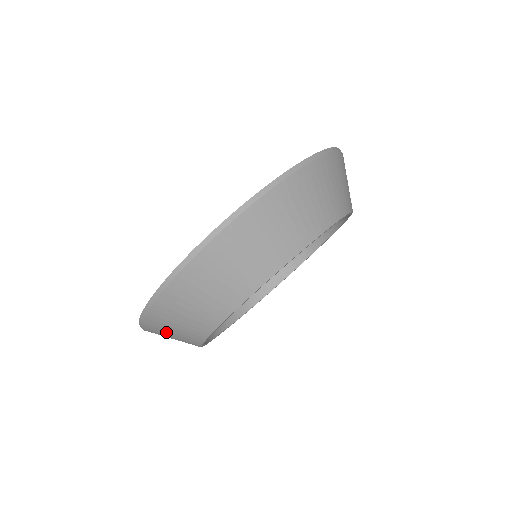
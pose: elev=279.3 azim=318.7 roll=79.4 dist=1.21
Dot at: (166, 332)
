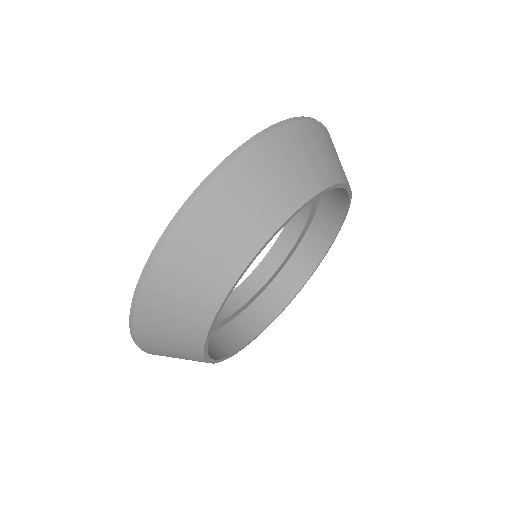
Dot at: (219, 222)
